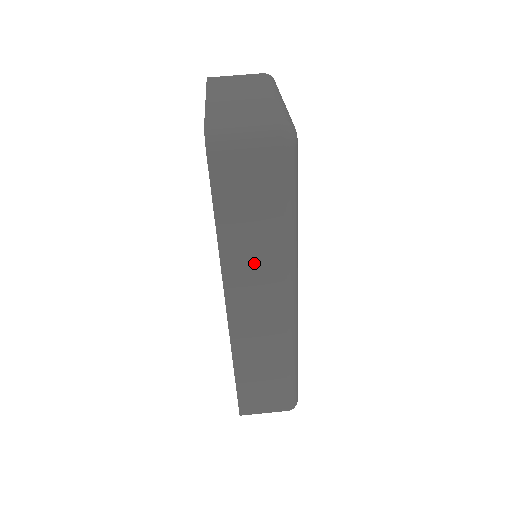
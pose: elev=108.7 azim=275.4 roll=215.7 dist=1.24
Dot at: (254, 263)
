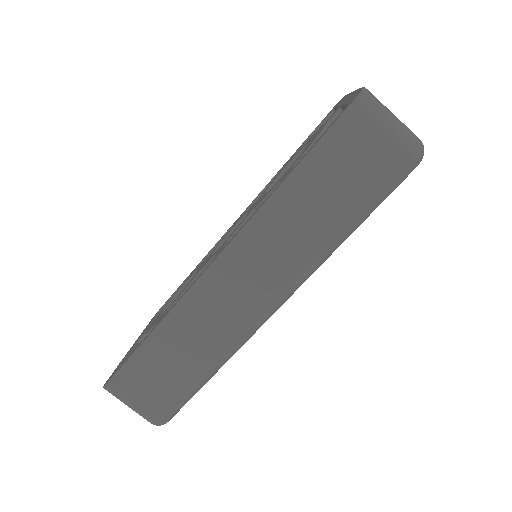
Dot at: (286, 235)
